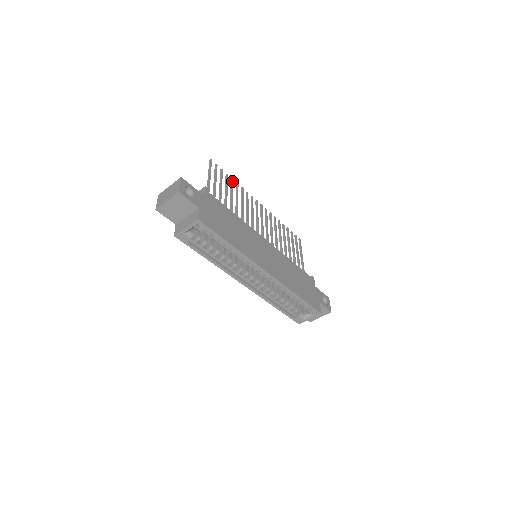
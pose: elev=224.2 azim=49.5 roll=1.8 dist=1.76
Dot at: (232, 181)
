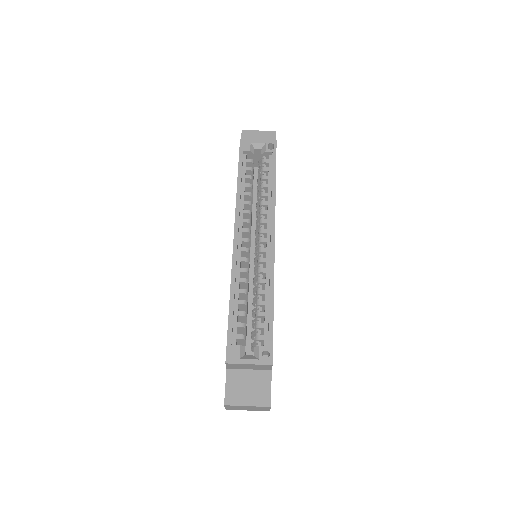
Dot at: occluded
